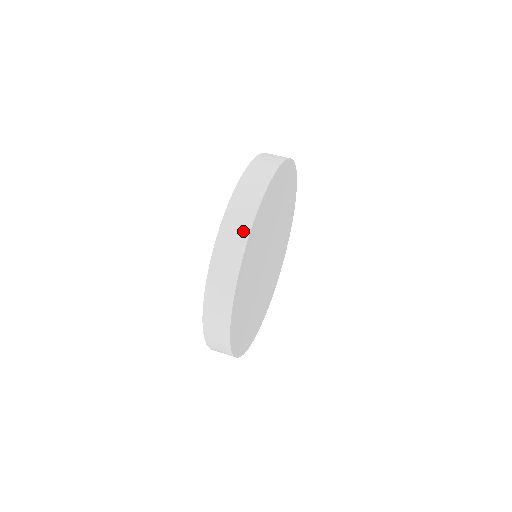
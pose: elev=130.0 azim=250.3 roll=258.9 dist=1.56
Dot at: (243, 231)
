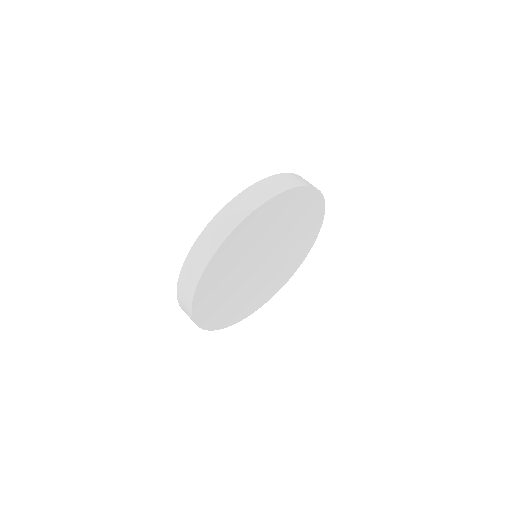
Dot at: (194, 279)
